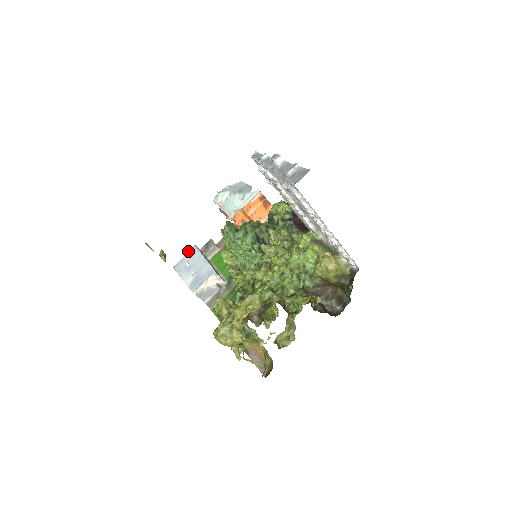
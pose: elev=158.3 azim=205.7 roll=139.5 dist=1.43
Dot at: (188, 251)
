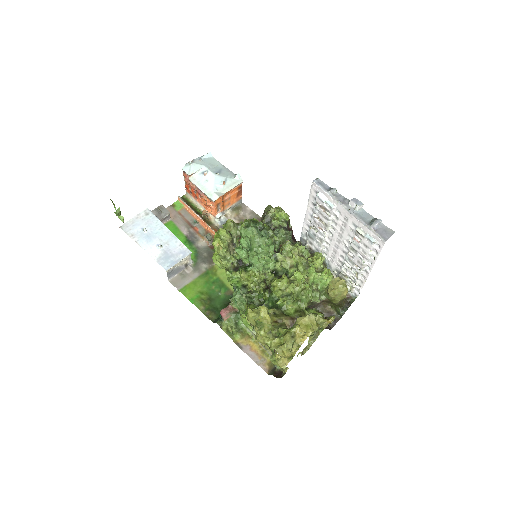
Dot at: (139, 213)
